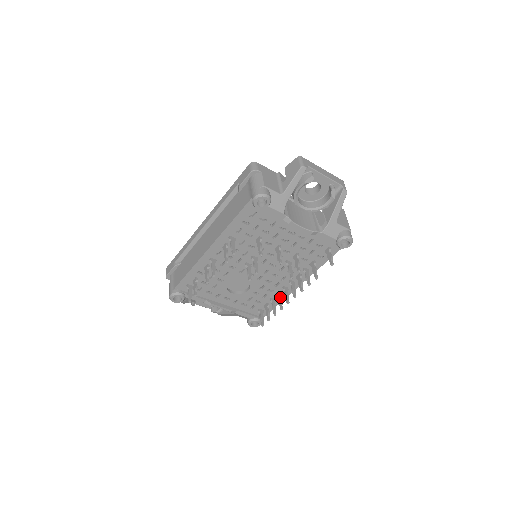
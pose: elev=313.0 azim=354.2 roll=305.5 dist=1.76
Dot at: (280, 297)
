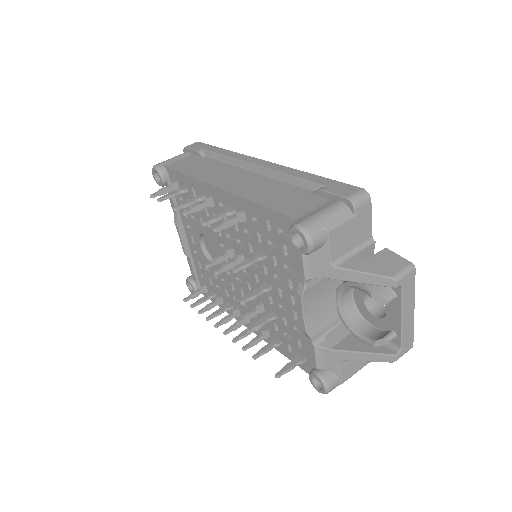
Dot at: (225, 309)
